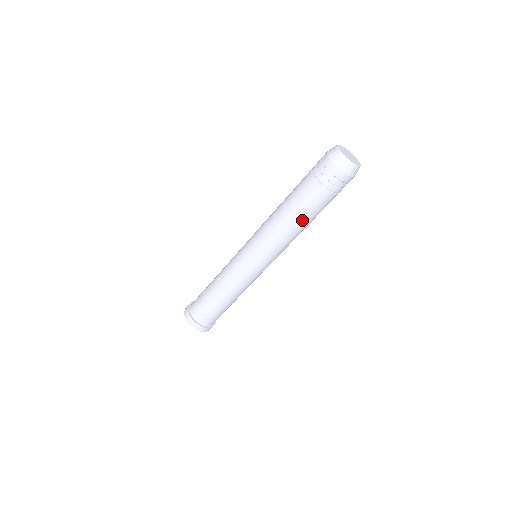
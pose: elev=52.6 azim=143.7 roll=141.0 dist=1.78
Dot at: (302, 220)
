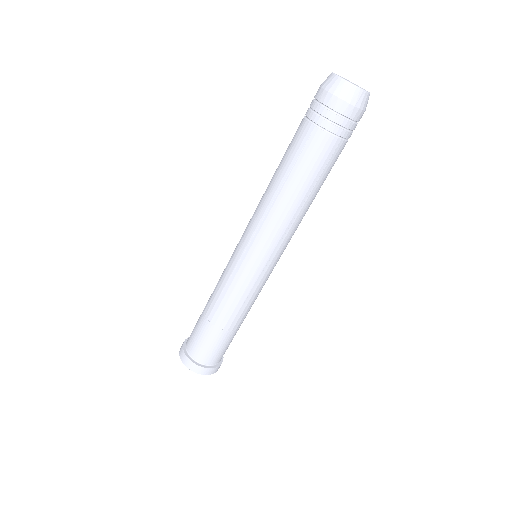
Dot at: (318, 190)
